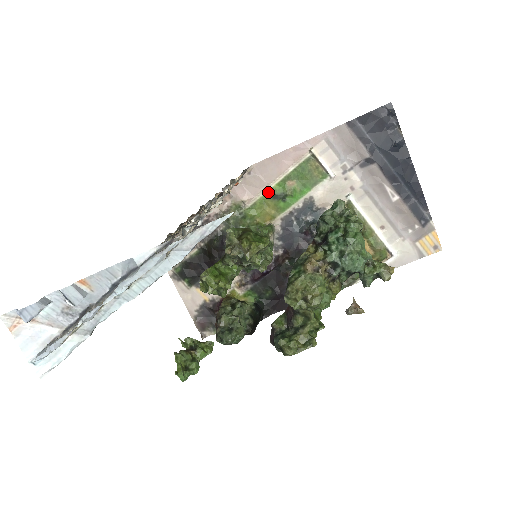
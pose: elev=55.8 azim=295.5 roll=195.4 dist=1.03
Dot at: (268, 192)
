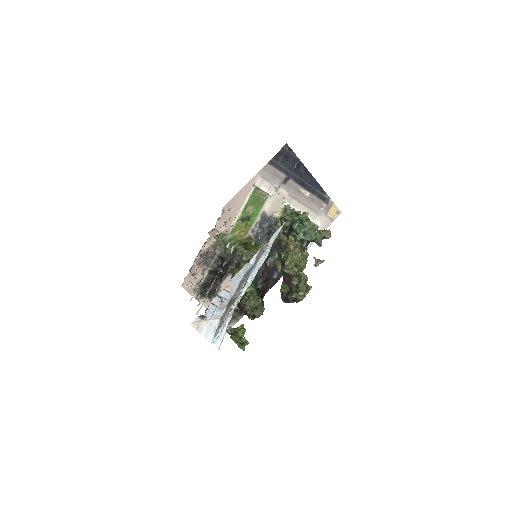
Dot at: (238, 219)
